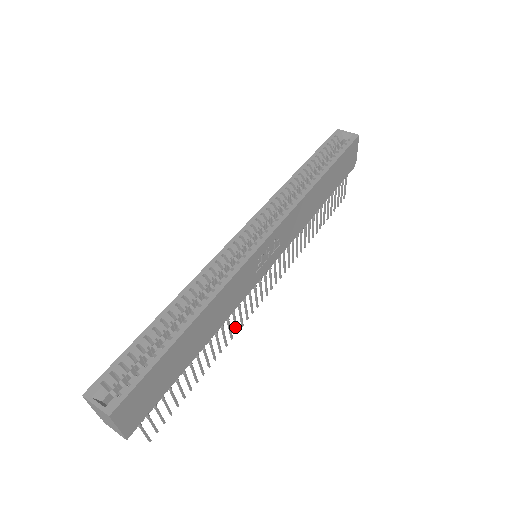
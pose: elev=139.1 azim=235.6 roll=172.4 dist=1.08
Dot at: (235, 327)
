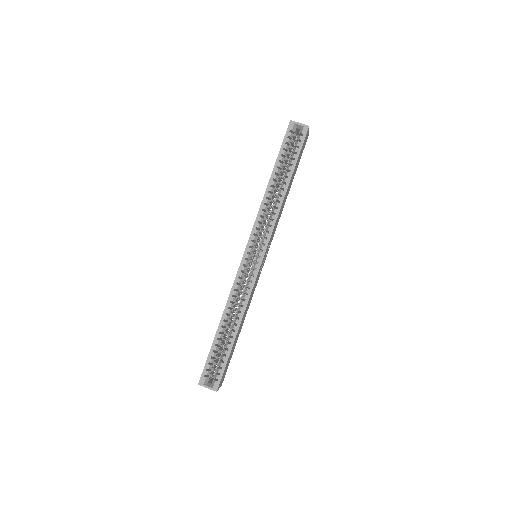
Dot at: occluded
